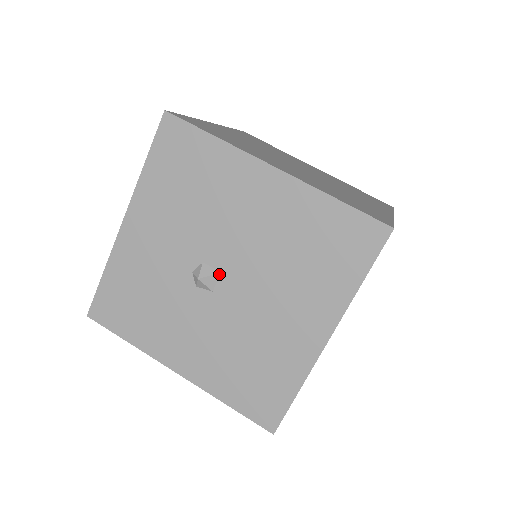
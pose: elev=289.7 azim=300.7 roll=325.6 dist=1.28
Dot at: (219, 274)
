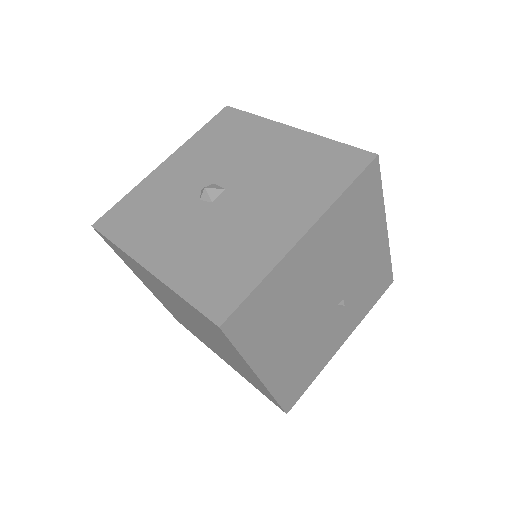
Dot at: (223, 190)
